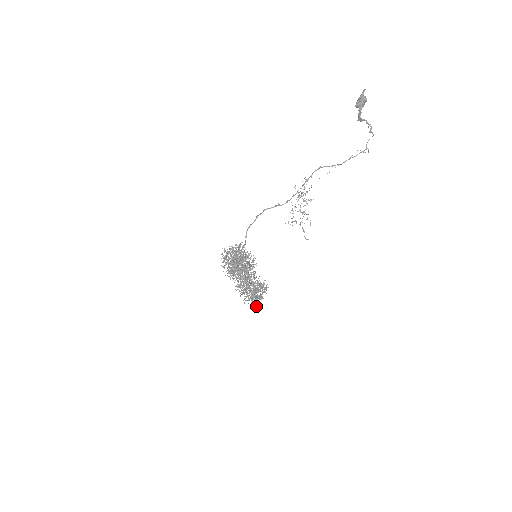
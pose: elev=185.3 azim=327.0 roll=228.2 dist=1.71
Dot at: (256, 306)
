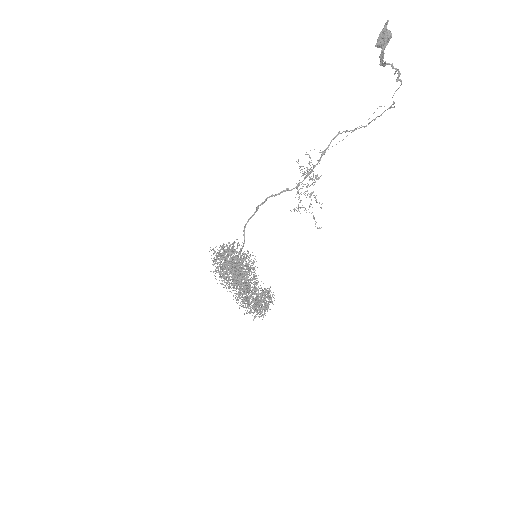
Dot at: (262, 319)
